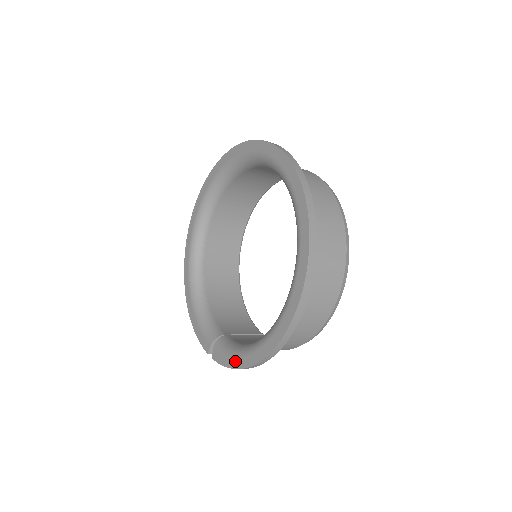
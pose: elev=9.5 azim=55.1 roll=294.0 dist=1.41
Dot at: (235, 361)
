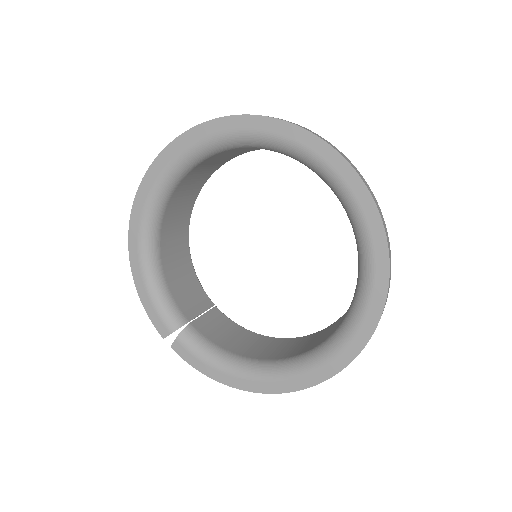
Dot at: (213, 372)
